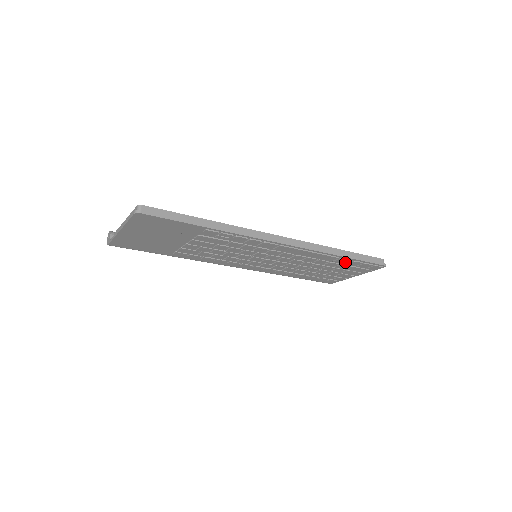
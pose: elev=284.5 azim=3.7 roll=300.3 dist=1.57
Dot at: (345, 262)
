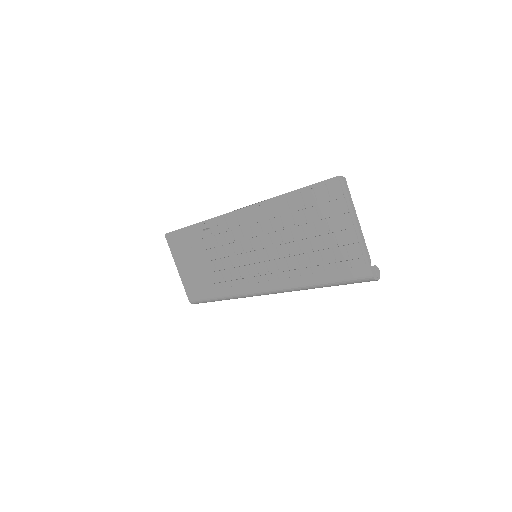
Dot at: (300, 201)
